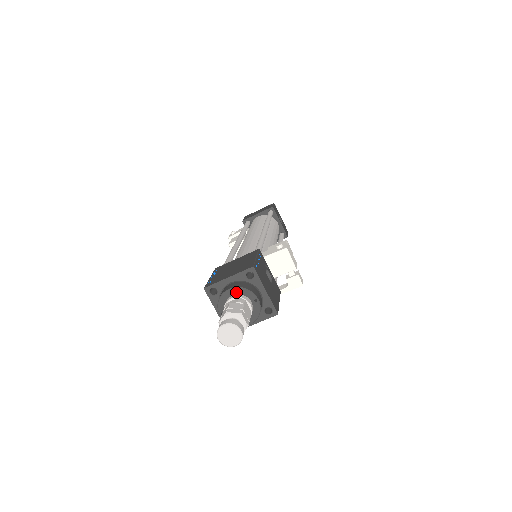
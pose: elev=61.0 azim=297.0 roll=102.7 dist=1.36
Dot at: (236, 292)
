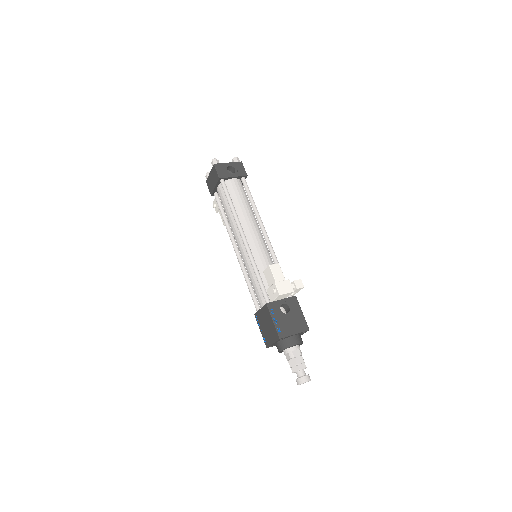
Dot at: (284, 350)
